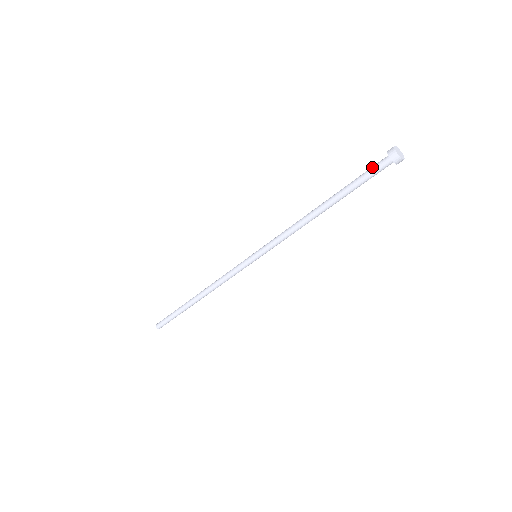
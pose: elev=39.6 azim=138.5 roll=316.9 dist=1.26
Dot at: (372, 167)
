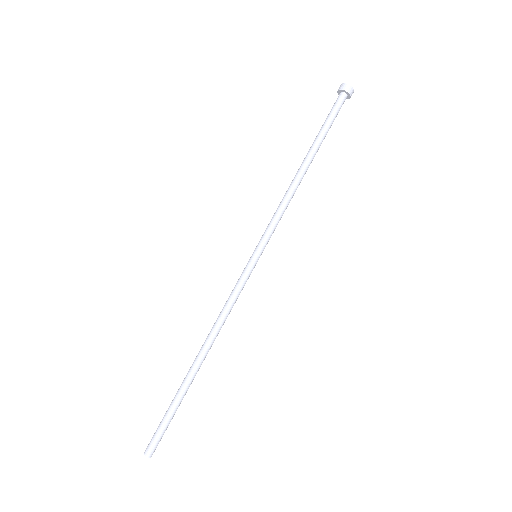
Dot at: occluded
